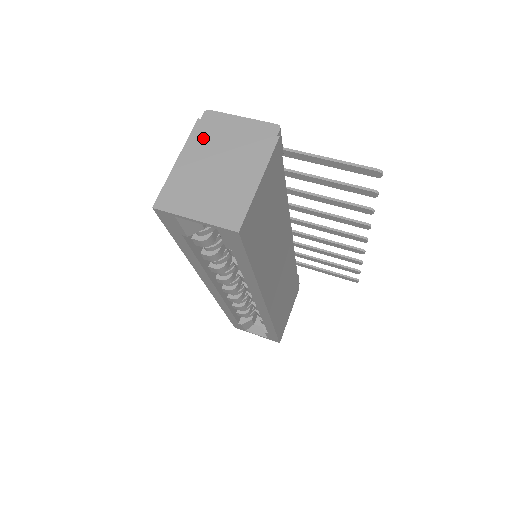
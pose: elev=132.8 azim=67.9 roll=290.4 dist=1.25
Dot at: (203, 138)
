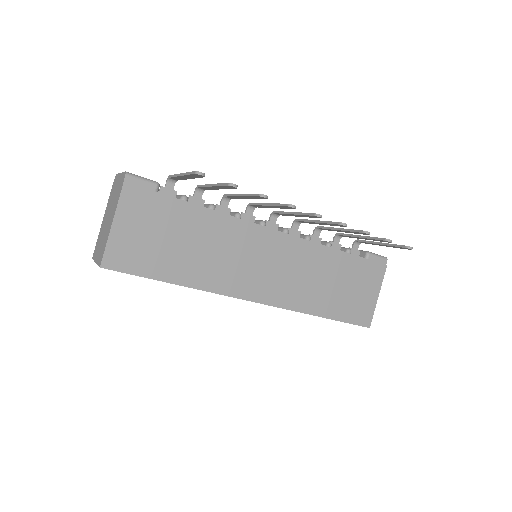
Dot at: (110, 199)
